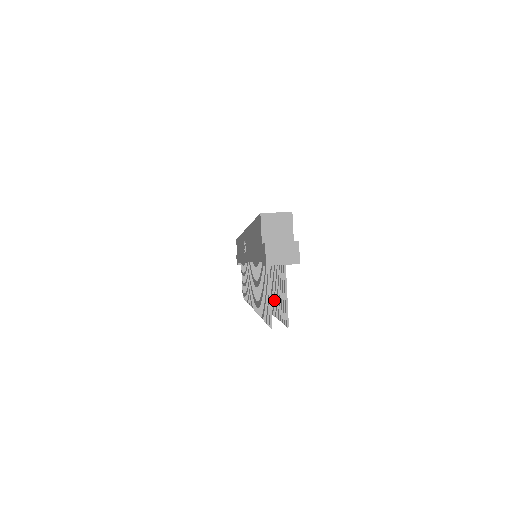
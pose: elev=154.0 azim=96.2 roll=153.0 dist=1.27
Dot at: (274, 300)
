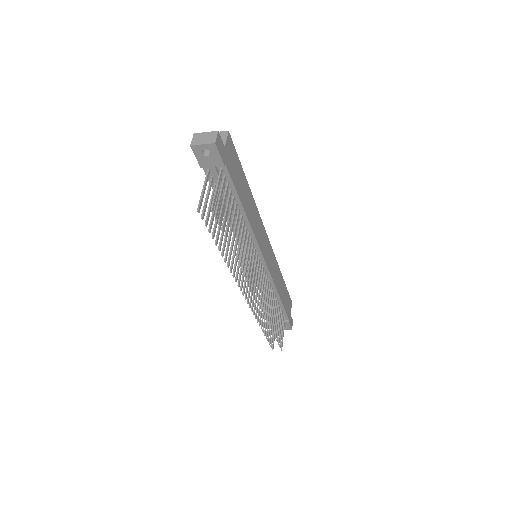
Dot at: (233, 238)
